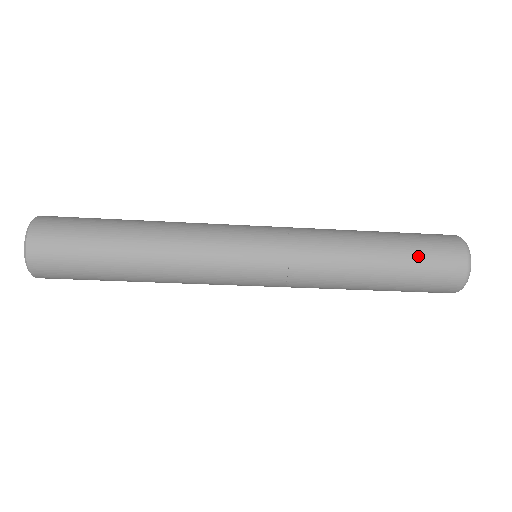
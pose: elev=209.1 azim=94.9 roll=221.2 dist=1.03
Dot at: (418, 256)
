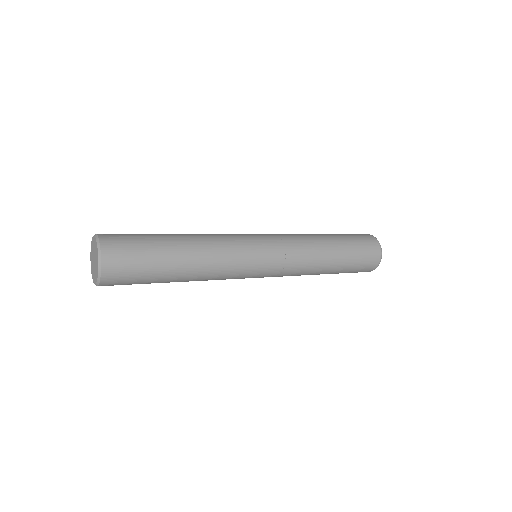
Dot at: occluded
